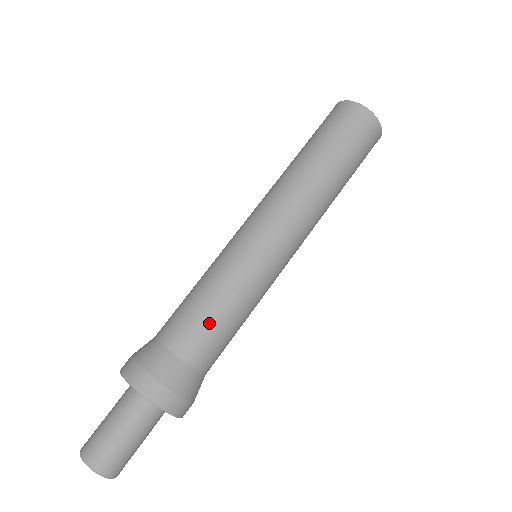
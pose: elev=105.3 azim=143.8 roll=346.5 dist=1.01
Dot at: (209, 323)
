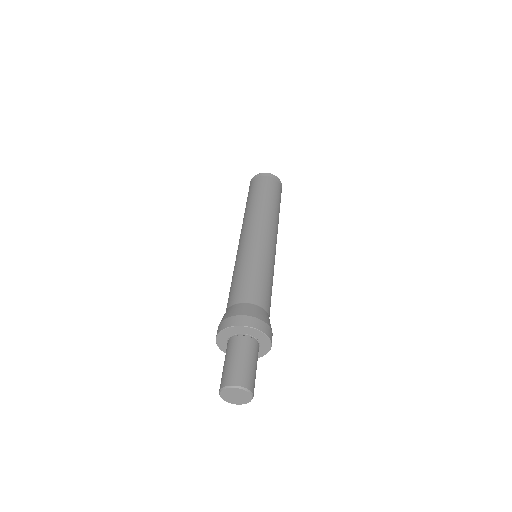
Dot at: (267, 288)
